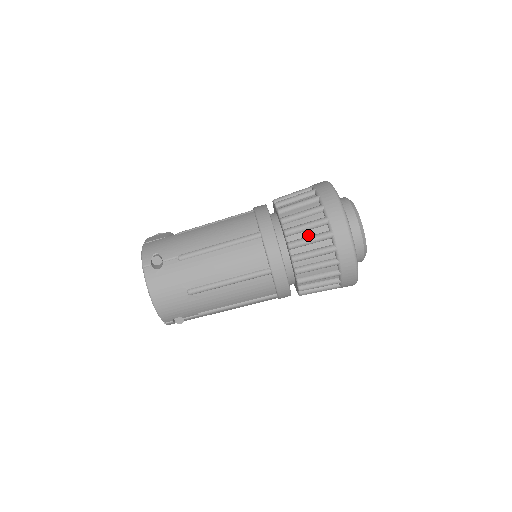
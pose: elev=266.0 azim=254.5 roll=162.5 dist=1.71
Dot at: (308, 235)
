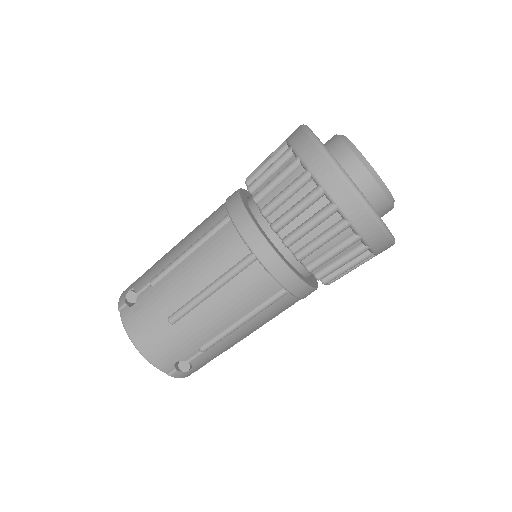
Dot at: (282, 189)
